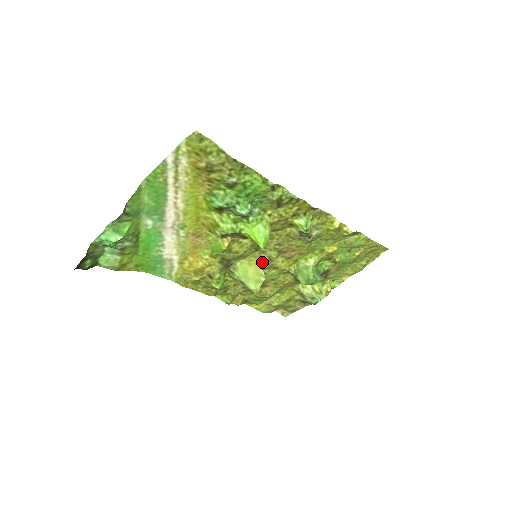
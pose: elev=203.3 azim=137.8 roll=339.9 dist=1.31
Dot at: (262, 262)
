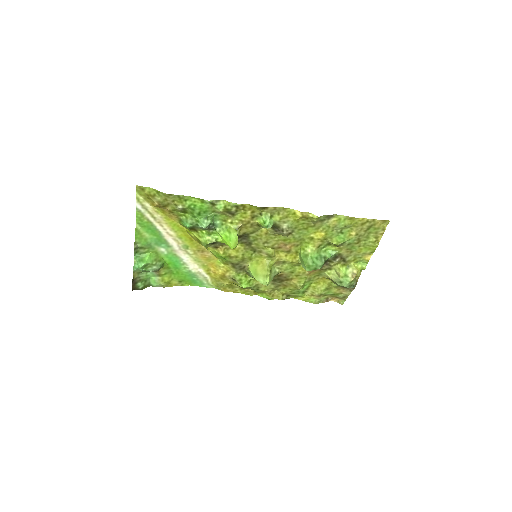
Dot at: (266, 260)
